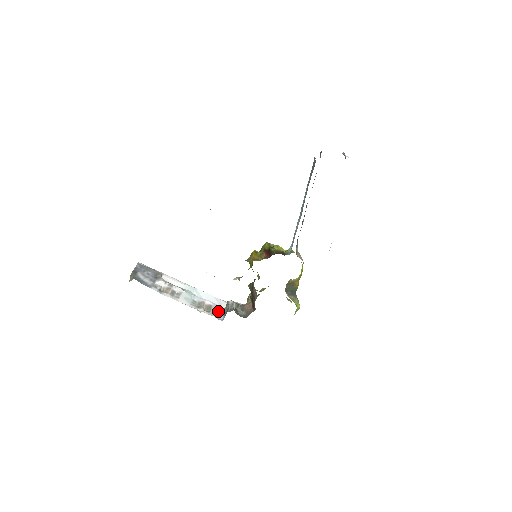
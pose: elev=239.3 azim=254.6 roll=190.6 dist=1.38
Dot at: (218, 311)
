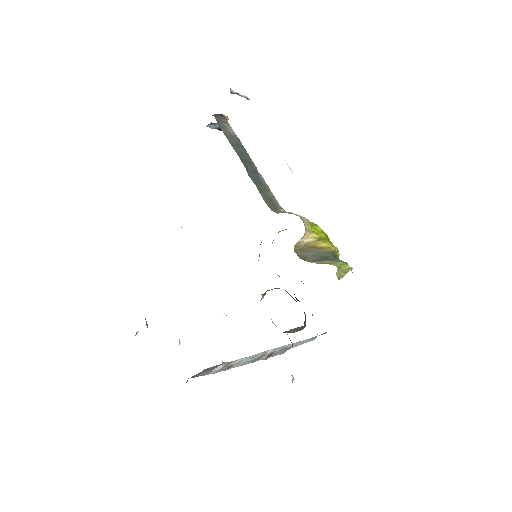
Dot at: (280, 351)
